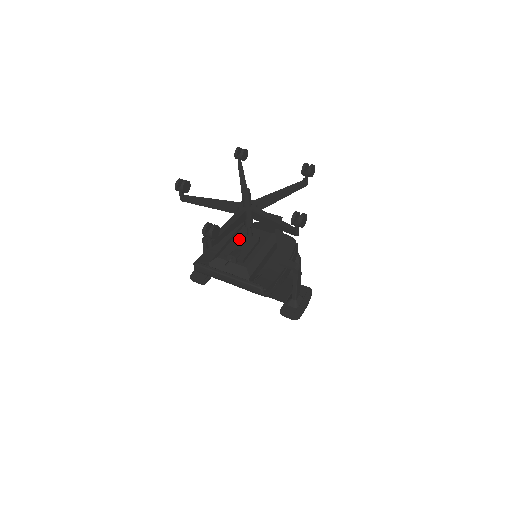
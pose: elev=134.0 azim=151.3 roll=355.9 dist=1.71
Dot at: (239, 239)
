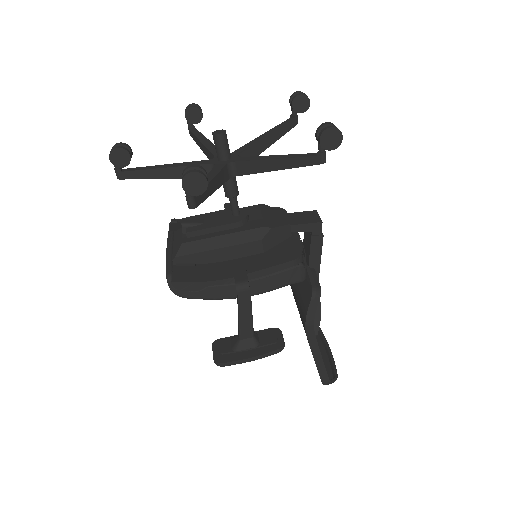
Dot at: (222, 212)
